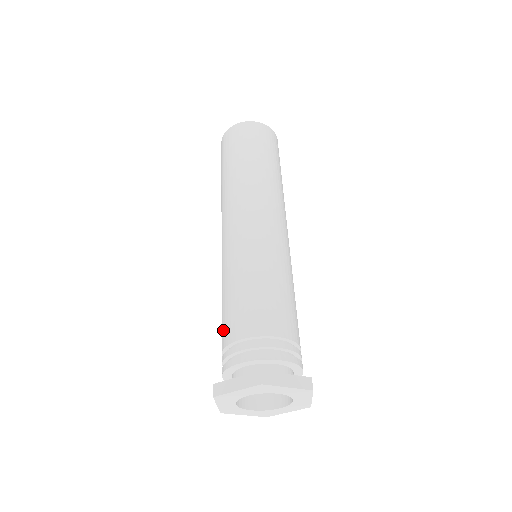
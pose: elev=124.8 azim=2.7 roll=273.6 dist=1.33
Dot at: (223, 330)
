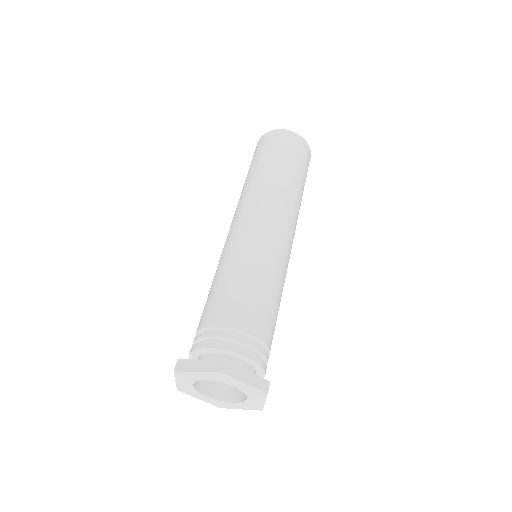
Dot at: occluded
